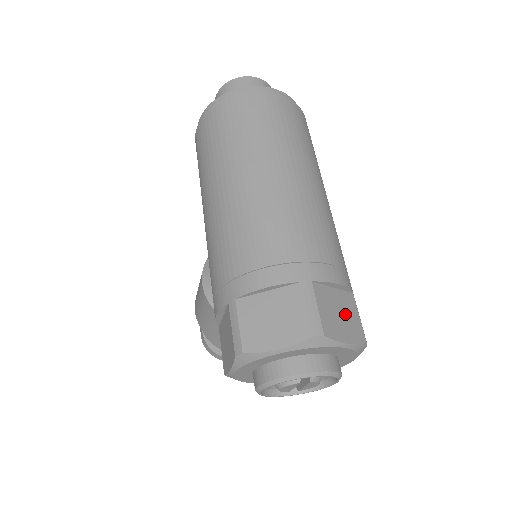
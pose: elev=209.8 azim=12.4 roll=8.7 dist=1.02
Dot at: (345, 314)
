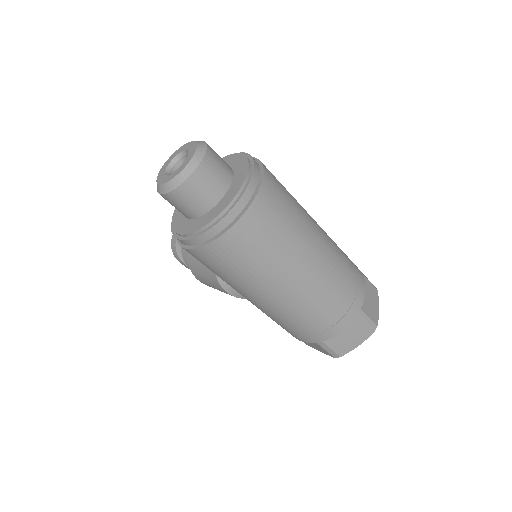
Dot at: (370, 295)
